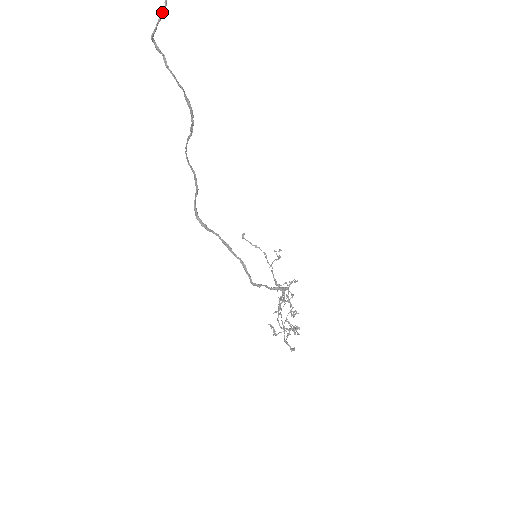
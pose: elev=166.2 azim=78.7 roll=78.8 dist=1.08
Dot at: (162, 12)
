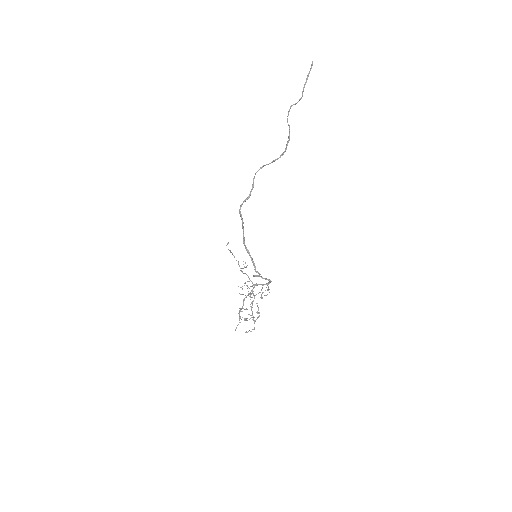
Dot at: occluded
